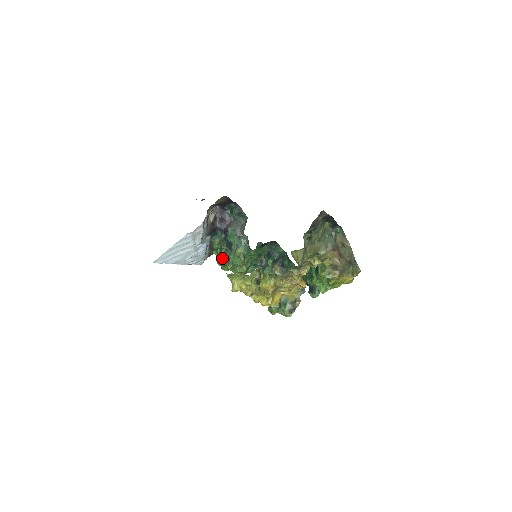
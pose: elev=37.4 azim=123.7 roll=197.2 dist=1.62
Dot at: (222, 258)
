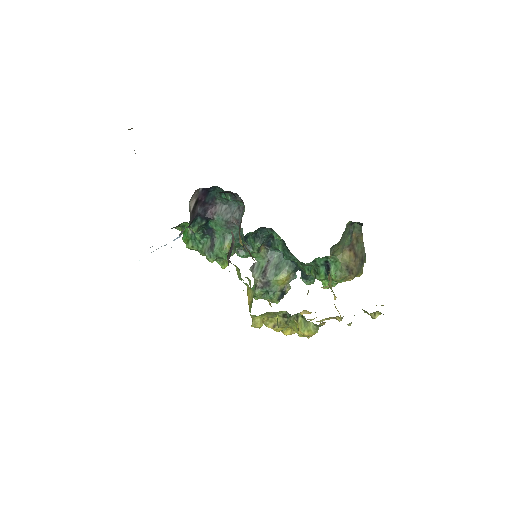
Dot at: (195, 242)
